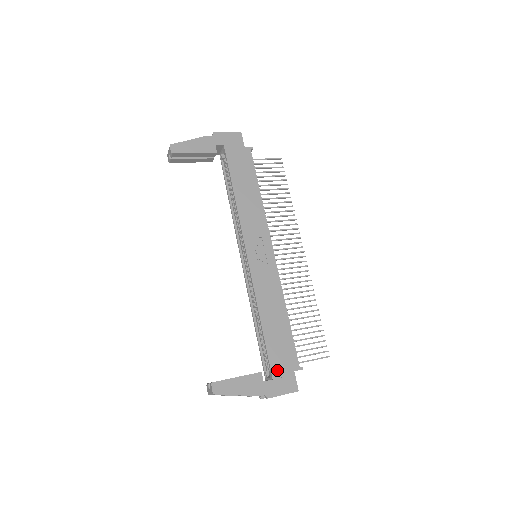
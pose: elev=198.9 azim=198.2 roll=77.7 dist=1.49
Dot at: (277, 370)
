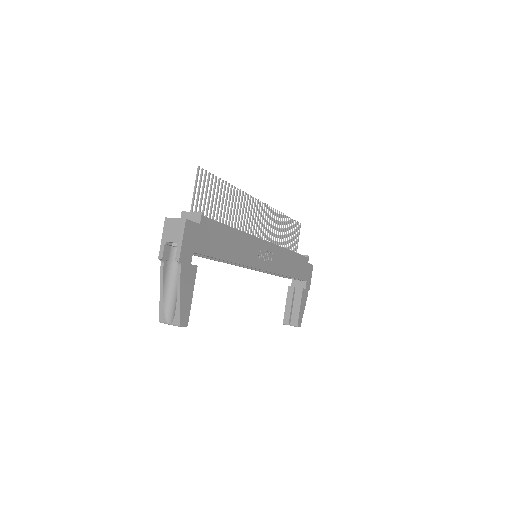
Dot at: (305, 276)
